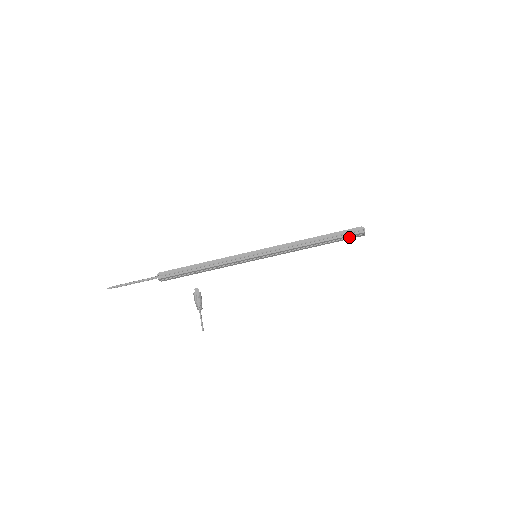
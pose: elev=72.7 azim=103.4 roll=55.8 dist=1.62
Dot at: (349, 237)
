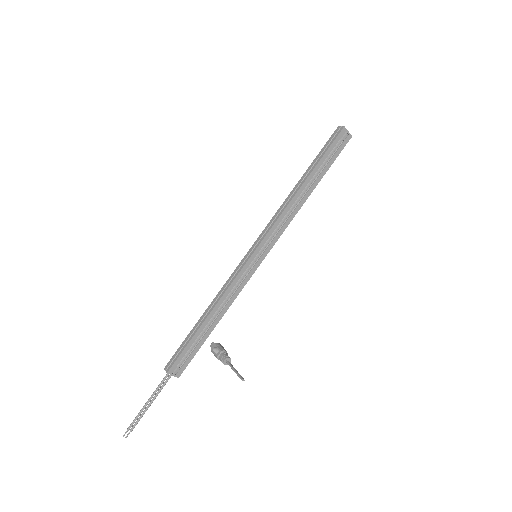
Dot at: (335, 149)
